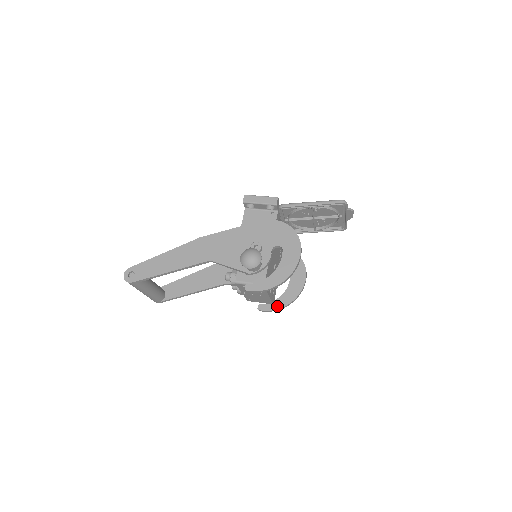
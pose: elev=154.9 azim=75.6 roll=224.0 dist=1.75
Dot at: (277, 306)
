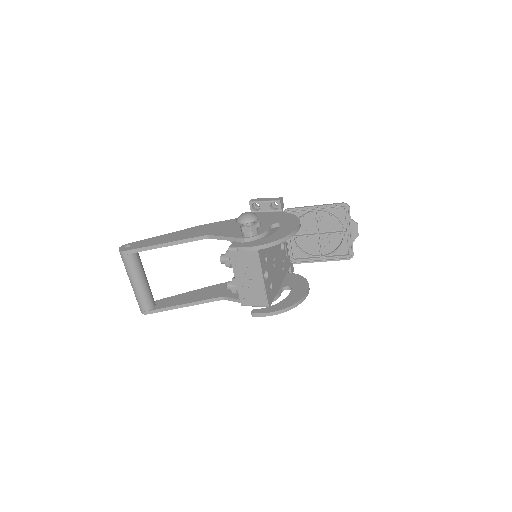
Dot at: (273, 310)
